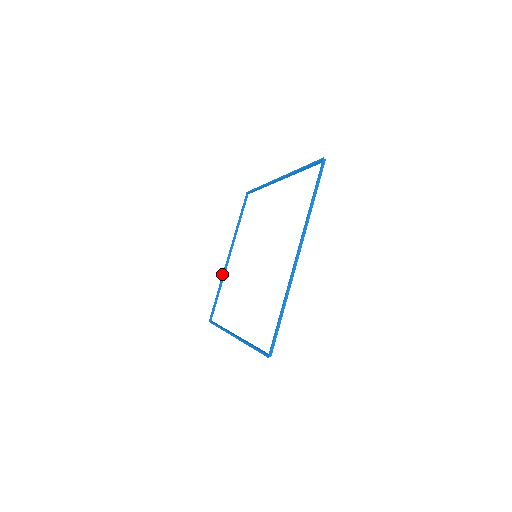
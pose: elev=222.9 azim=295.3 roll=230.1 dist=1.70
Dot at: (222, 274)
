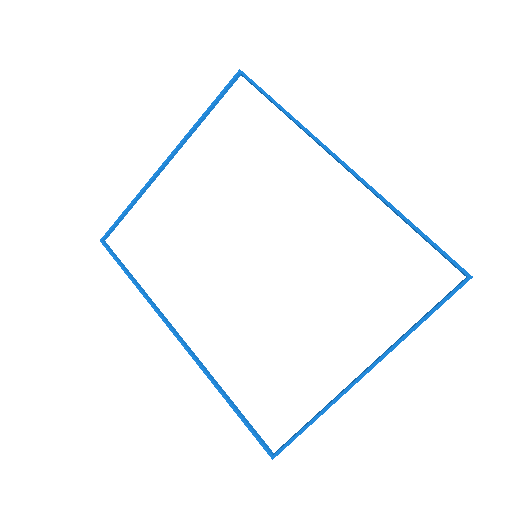
Dot at: (146, 183)
